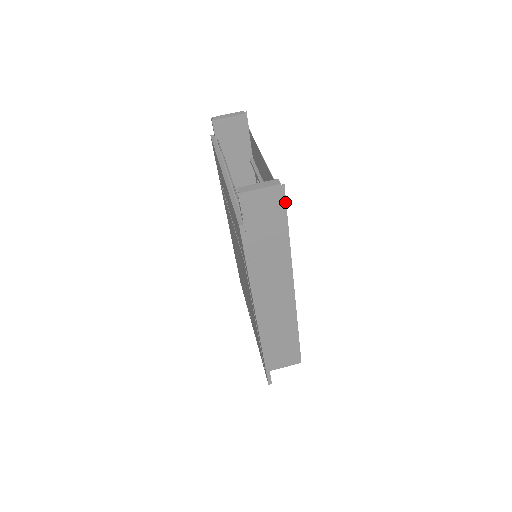
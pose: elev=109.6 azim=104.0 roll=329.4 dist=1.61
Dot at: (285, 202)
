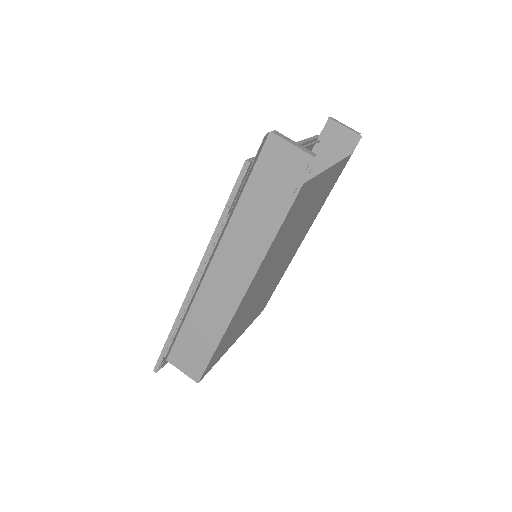
Dot at: (304, 181)
